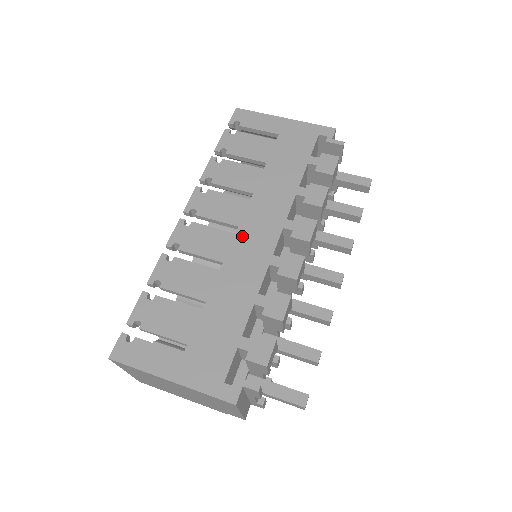
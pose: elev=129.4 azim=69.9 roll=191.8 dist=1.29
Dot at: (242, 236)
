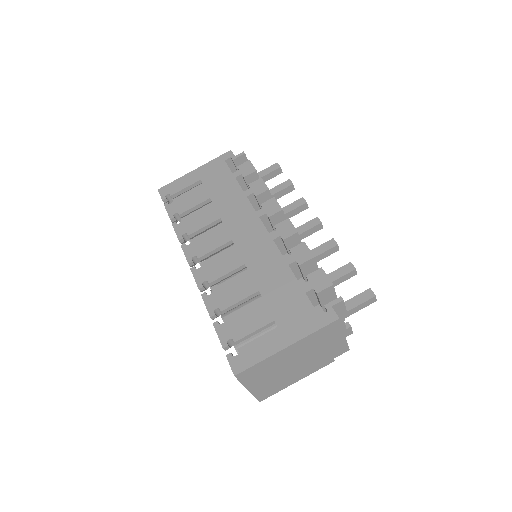
Dot at: (240, 242)
